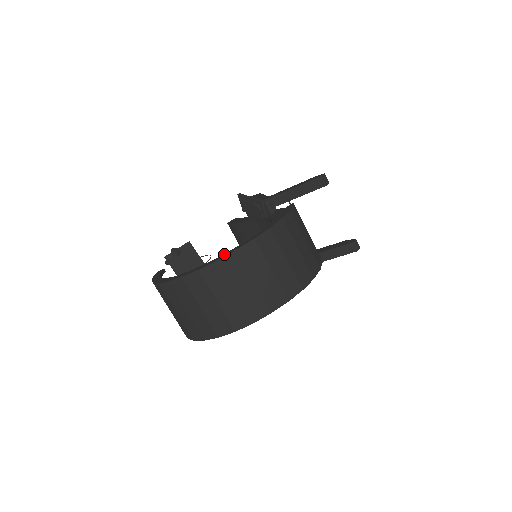
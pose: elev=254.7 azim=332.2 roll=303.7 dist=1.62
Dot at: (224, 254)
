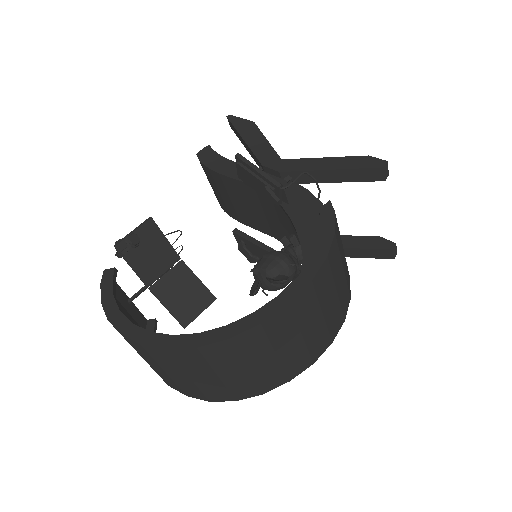
Dot at: (238, 324)
